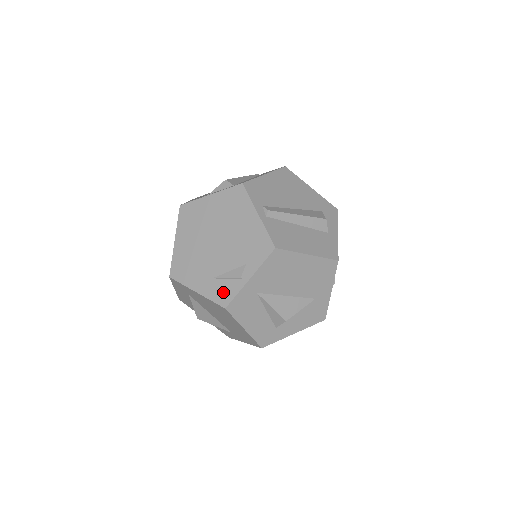
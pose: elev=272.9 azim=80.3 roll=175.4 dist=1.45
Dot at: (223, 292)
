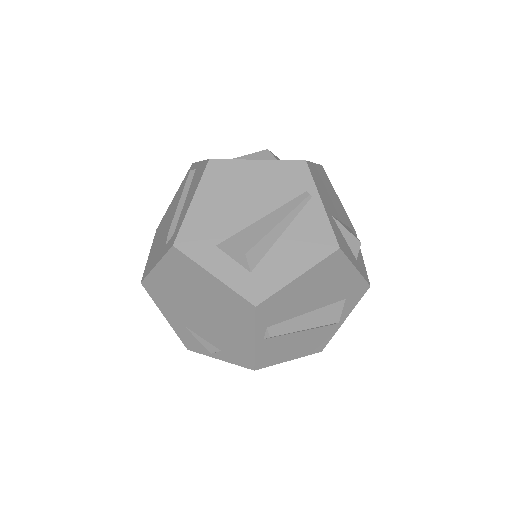
Dot at: (190, 342)
